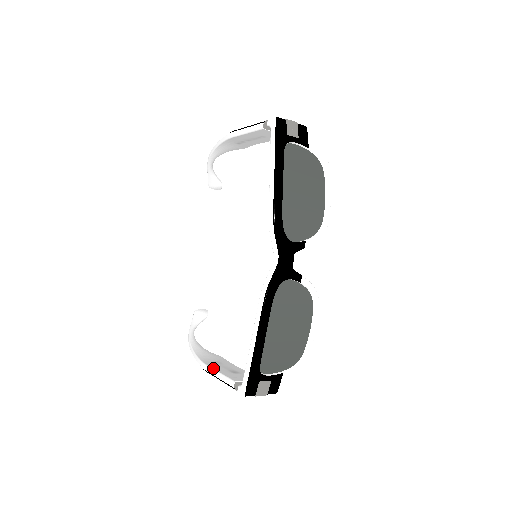
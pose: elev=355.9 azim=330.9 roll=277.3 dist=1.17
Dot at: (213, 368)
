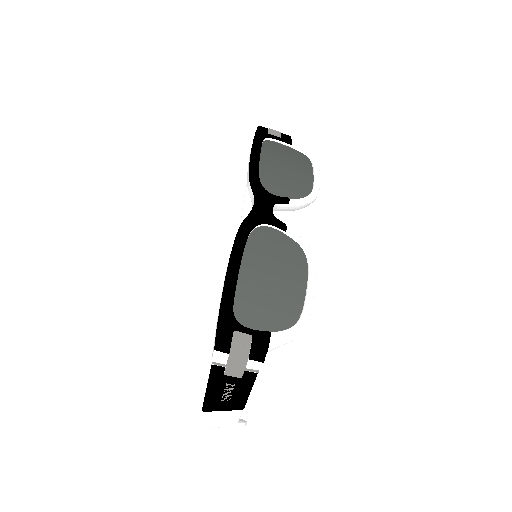
Dot at: occluded
